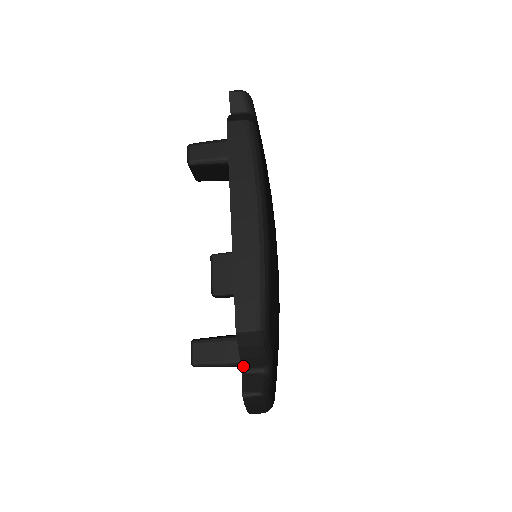
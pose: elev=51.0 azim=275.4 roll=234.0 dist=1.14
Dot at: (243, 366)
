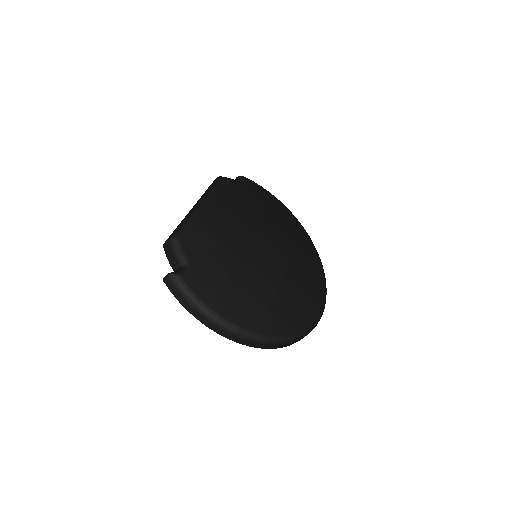
Dot at: (174, 270)
